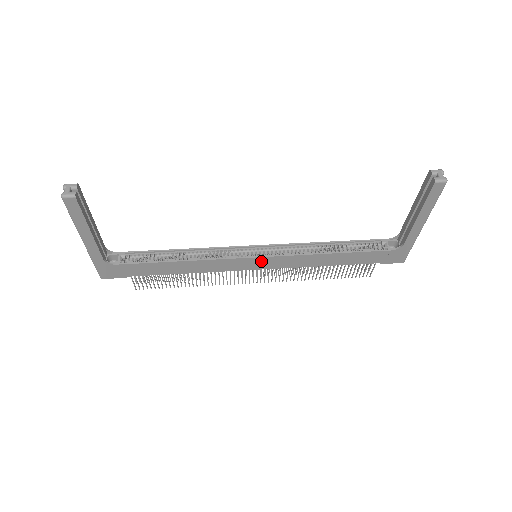
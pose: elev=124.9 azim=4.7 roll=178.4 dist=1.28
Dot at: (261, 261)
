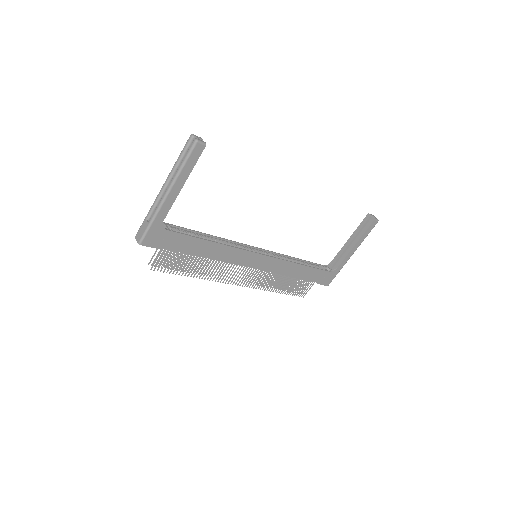
Dot at: (262, 260)
